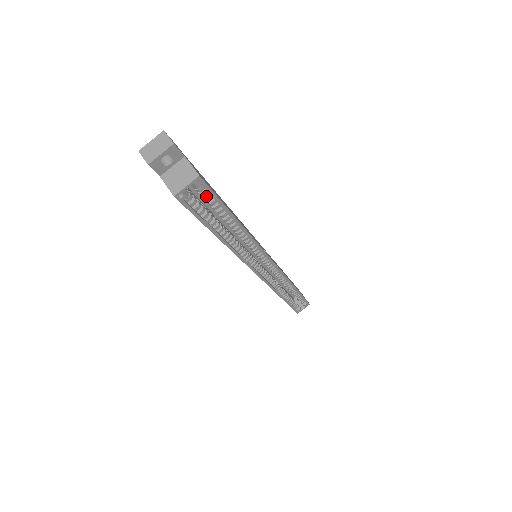
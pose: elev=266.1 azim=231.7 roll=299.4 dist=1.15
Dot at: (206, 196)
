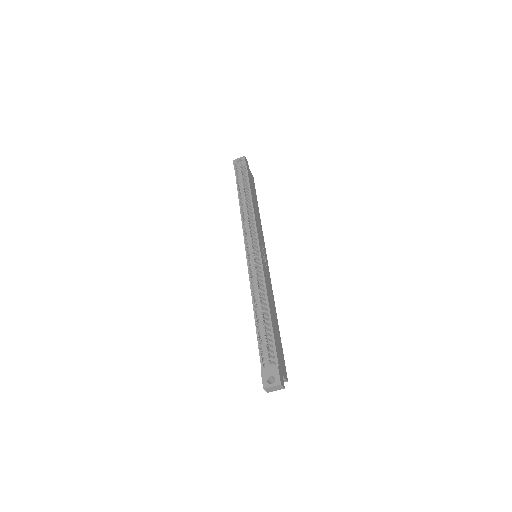
Dot at: occluded
